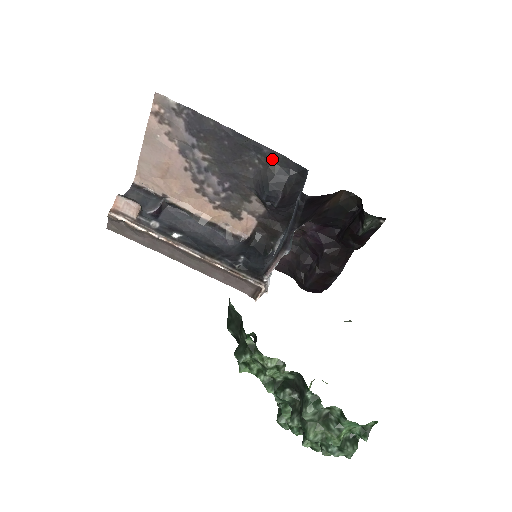
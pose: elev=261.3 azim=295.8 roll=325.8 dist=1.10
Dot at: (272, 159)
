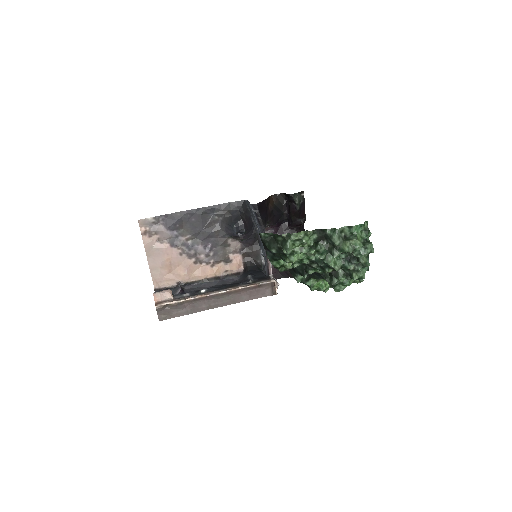
Dot at: (224, 209)
